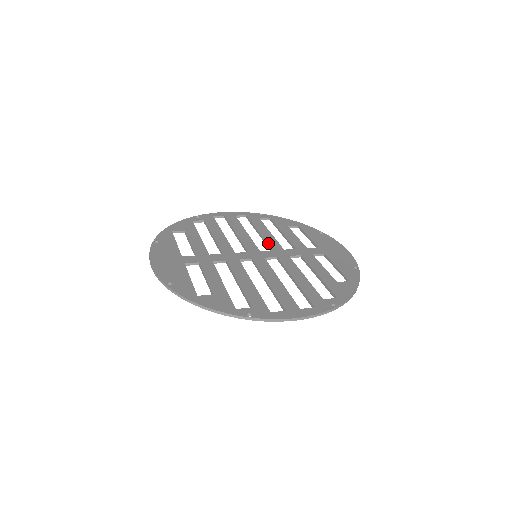
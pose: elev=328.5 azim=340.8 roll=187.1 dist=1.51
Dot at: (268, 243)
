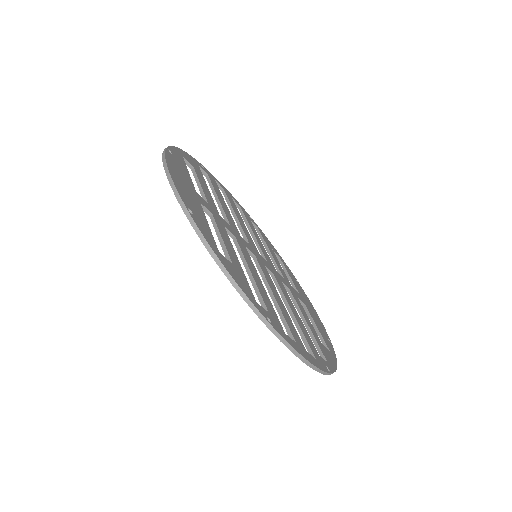
Dot at: (263, 252)
